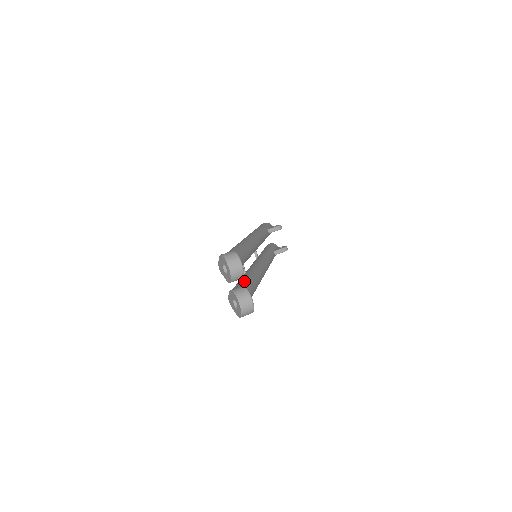
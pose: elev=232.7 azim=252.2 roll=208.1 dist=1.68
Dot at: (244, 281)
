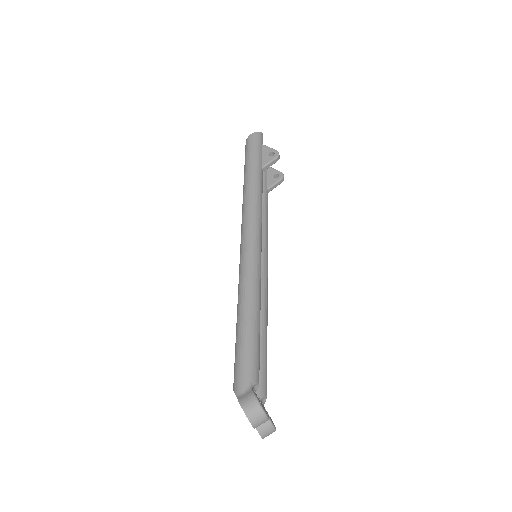
Dot at: occluded
